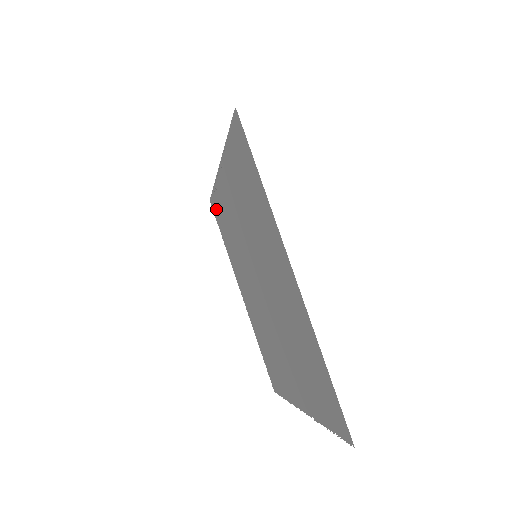
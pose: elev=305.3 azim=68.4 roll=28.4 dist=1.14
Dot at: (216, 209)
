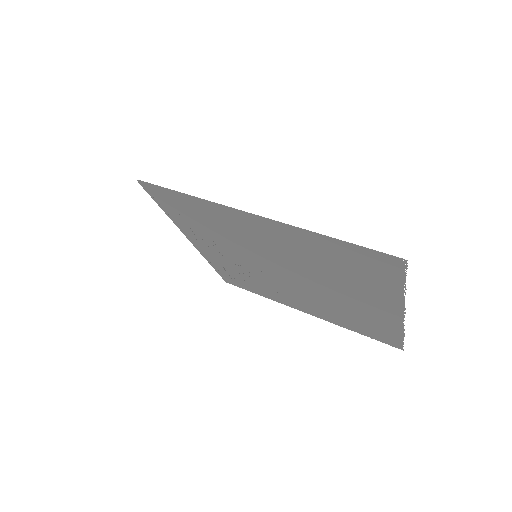
Dot at: (231, 279)
